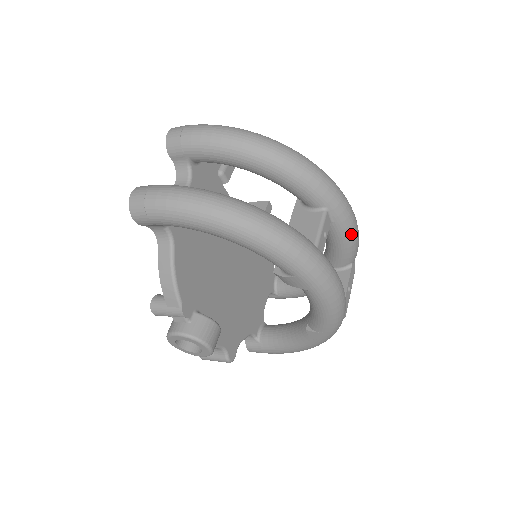
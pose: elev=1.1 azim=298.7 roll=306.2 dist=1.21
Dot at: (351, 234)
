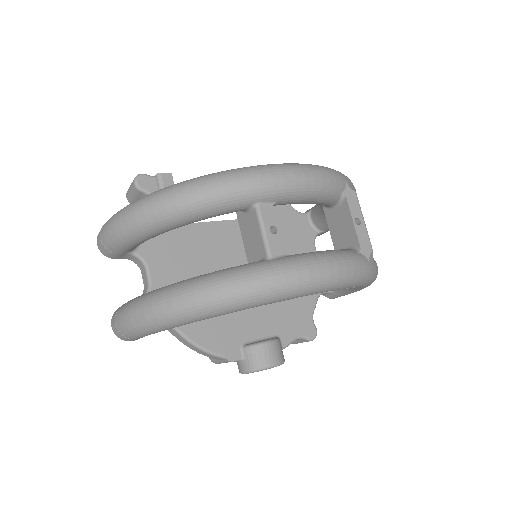
Dot at: (307, 189)
